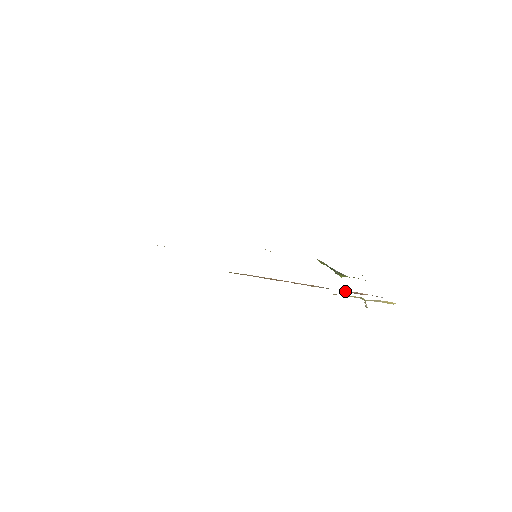
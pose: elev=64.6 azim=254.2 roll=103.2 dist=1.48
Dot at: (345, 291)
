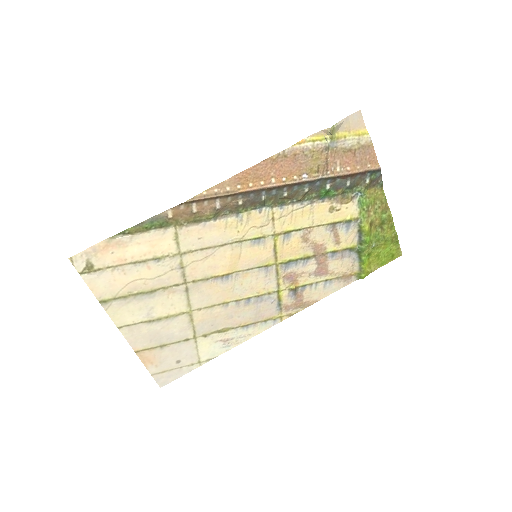
Dot at: (332, 175)
